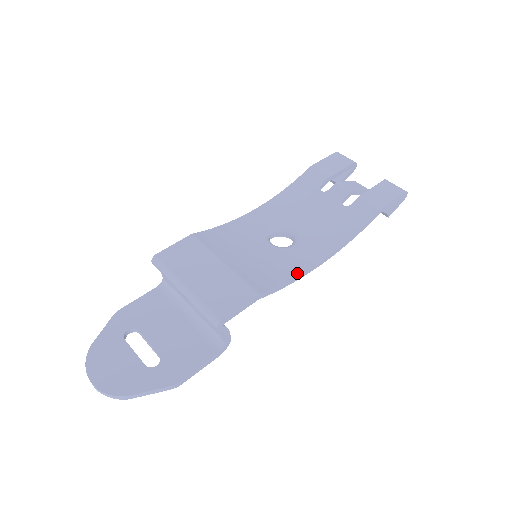
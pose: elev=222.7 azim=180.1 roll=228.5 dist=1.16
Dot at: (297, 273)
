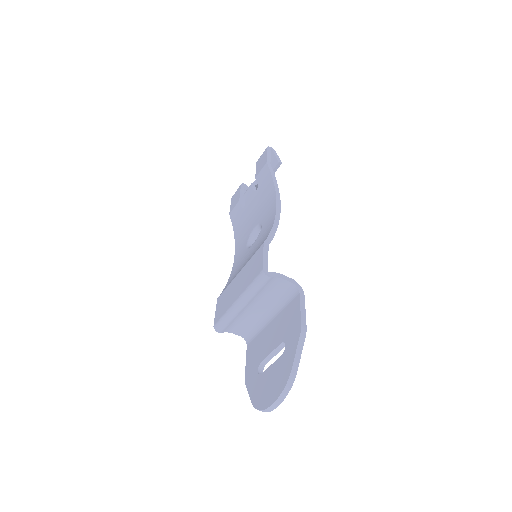
Dot at: (273, 221)
